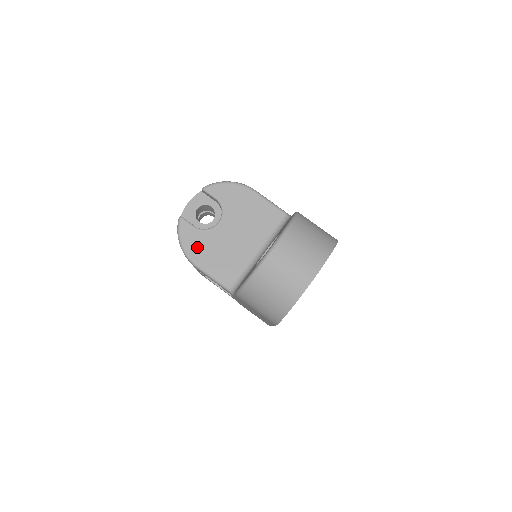
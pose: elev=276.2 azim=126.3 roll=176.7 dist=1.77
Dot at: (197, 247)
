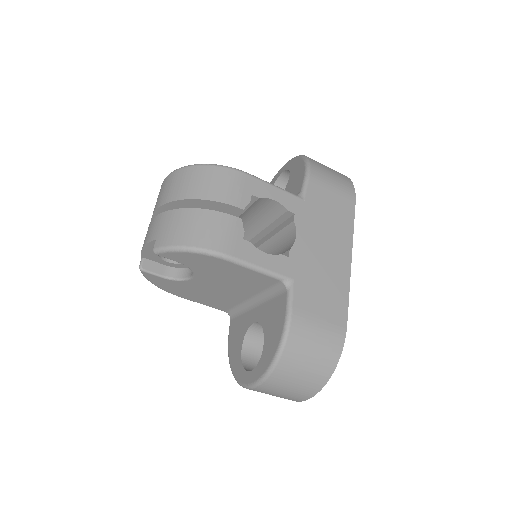
Dot at: (175, 289)
